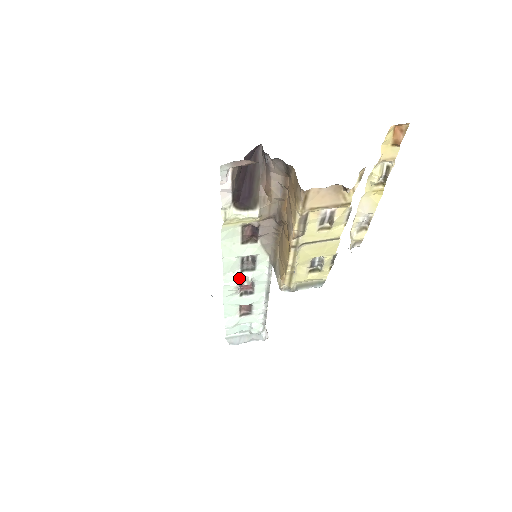
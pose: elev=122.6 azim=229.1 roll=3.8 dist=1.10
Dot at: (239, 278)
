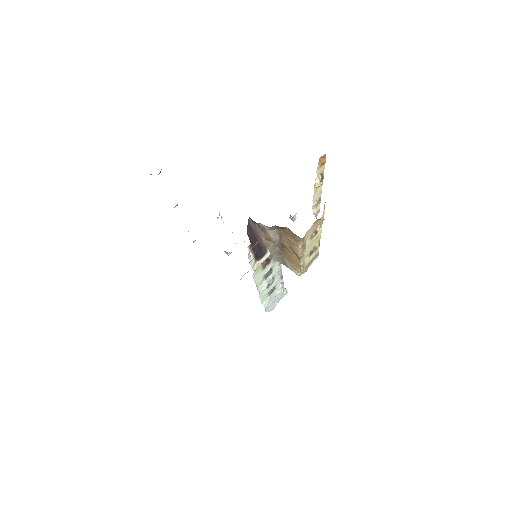
Dot at: (266, 283)
